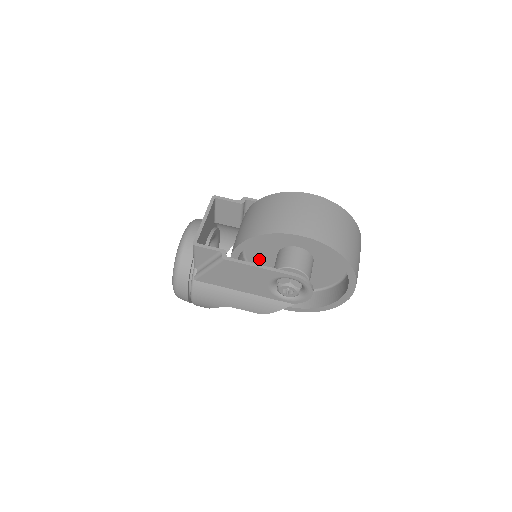
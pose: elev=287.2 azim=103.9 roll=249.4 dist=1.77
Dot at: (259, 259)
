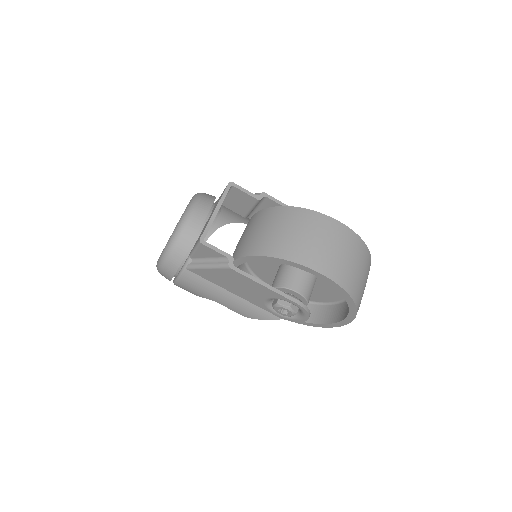
Dot at: (259, 261)
